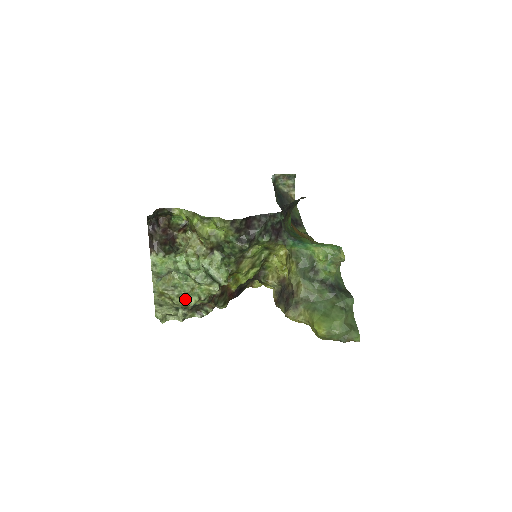
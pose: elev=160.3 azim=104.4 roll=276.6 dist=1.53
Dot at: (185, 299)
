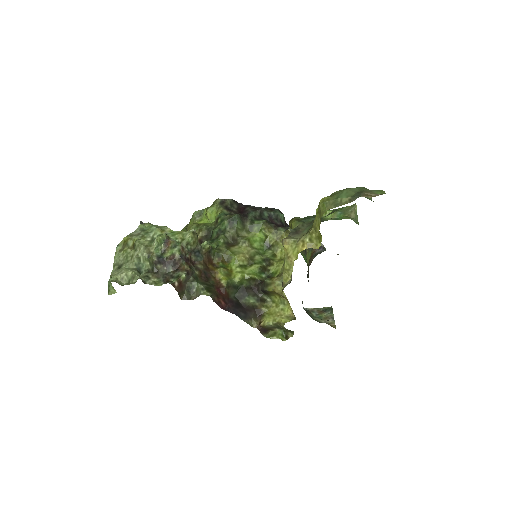
Dot at: (150, 242)
